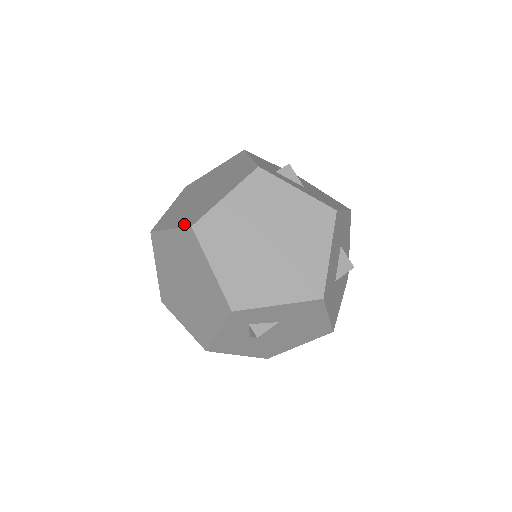
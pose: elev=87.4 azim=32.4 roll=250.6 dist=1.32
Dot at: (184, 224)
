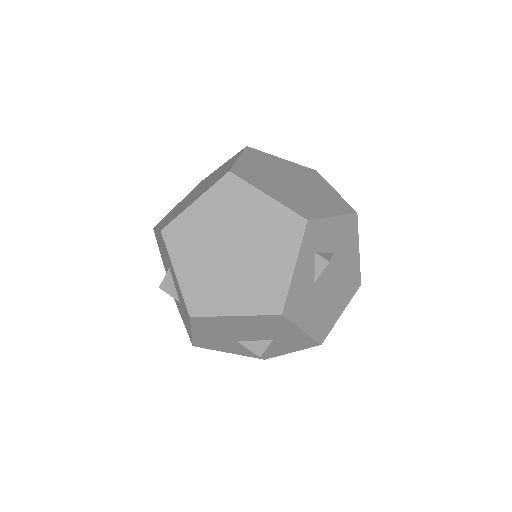
Dot at: (214, 183)
